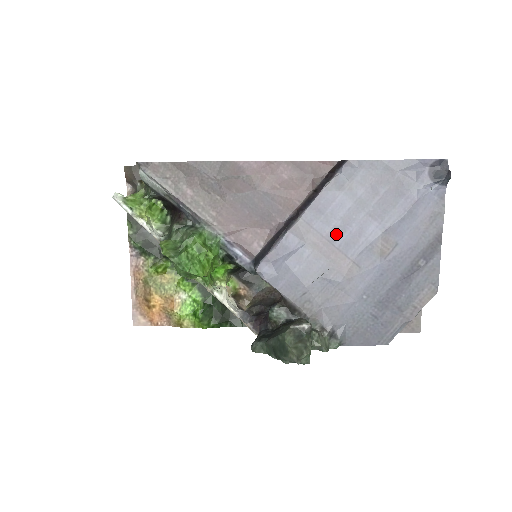
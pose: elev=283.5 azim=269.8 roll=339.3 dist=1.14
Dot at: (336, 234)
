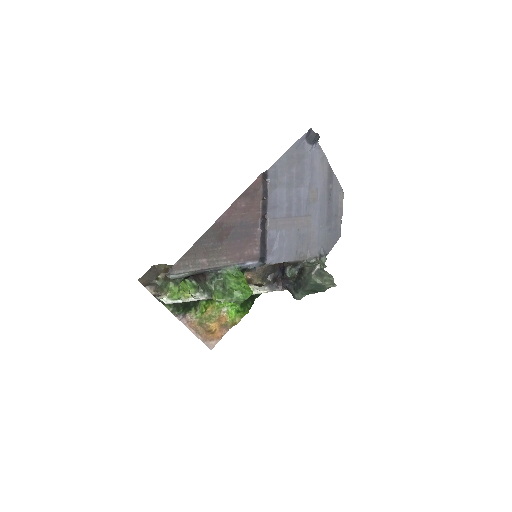
Dot at: (290, 211)
